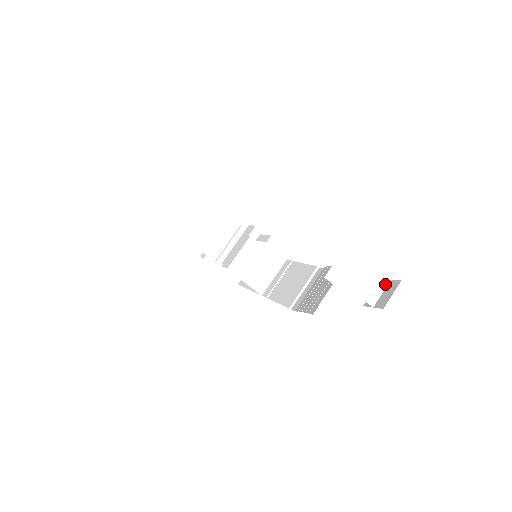
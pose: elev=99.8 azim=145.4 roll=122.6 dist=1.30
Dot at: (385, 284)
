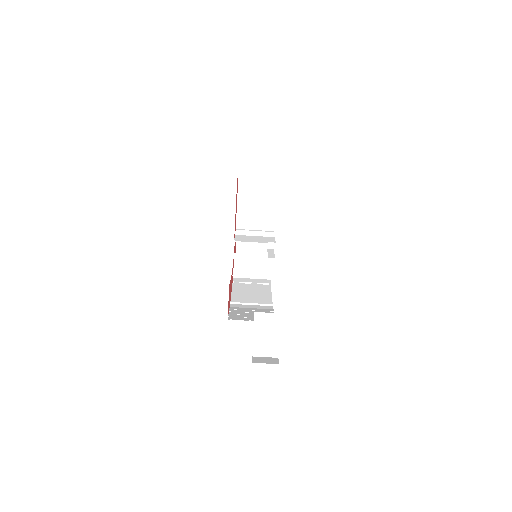
Dot at: (273, 355)
